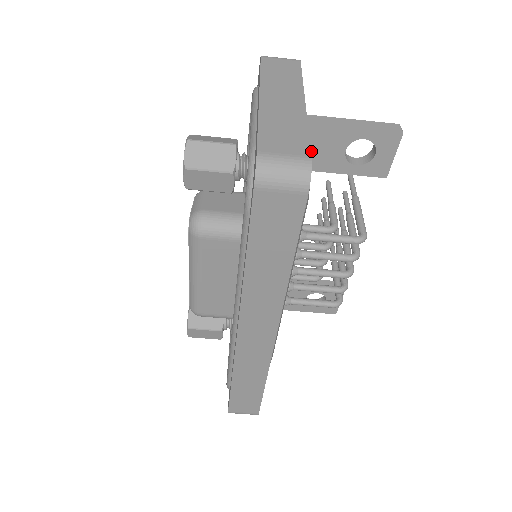
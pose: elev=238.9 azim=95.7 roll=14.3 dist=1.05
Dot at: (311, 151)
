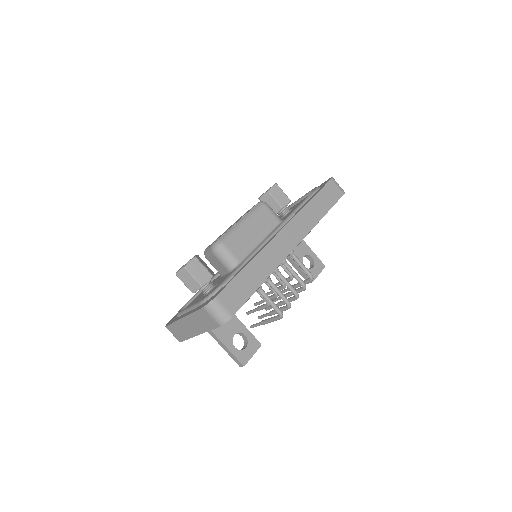
Dot at: occluded
